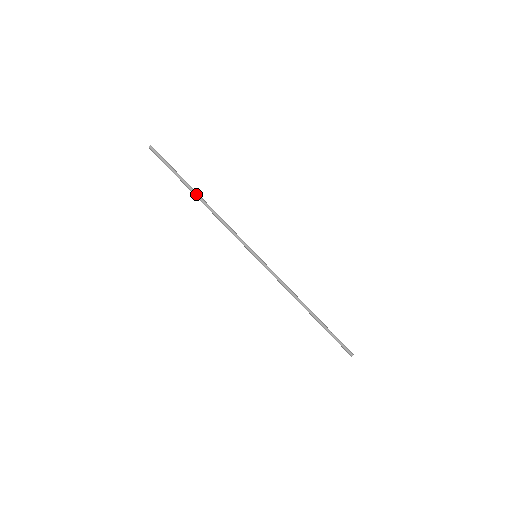
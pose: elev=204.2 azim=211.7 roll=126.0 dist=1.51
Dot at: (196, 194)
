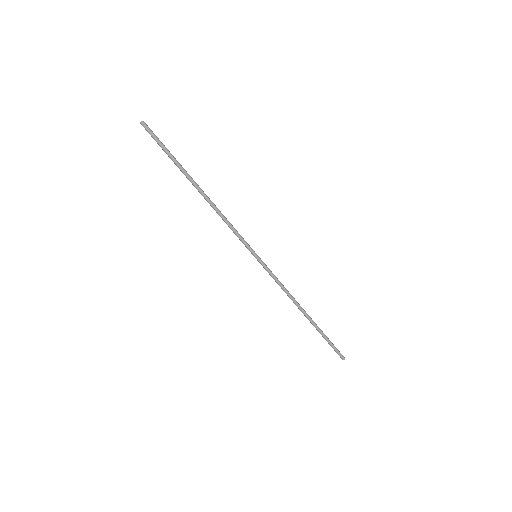
Dot at: (195, 183)
